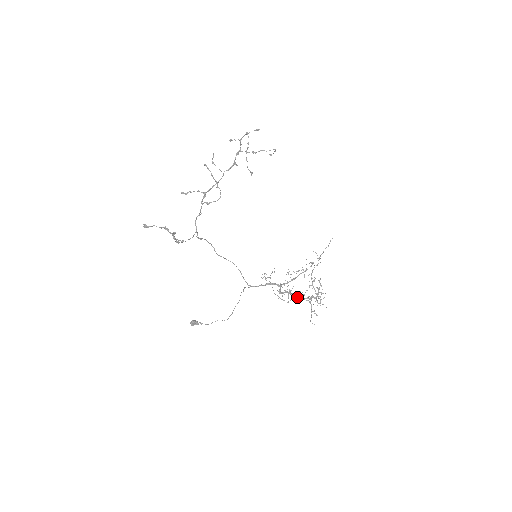
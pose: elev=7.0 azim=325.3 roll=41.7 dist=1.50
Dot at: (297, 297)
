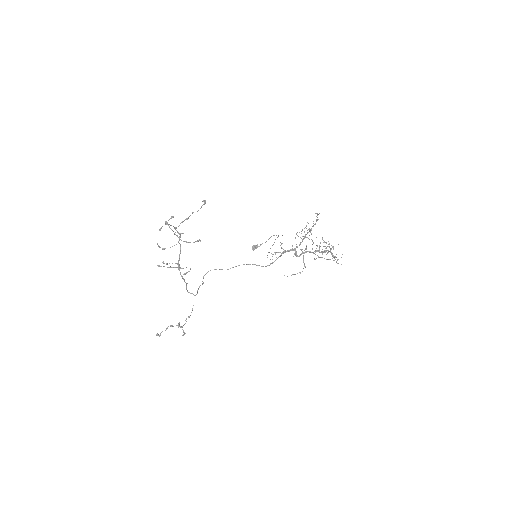
Dot at: occluded
